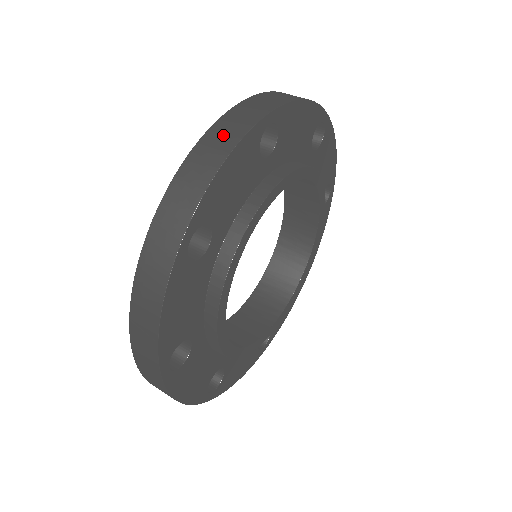
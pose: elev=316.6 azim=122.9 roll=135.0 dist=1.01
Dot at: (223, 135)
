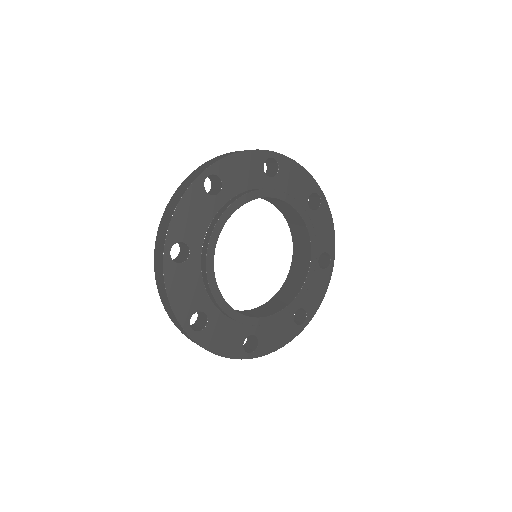
Dot at: occluded
